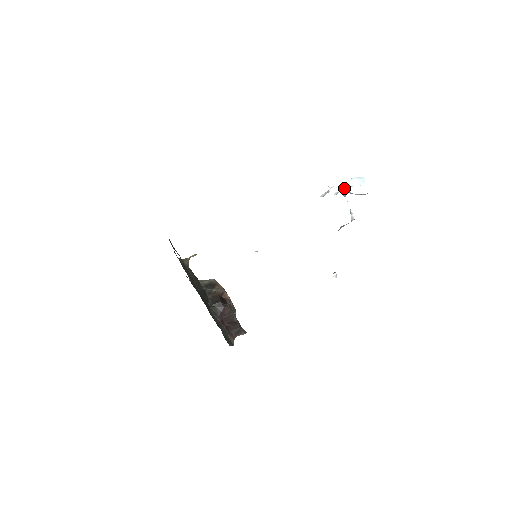
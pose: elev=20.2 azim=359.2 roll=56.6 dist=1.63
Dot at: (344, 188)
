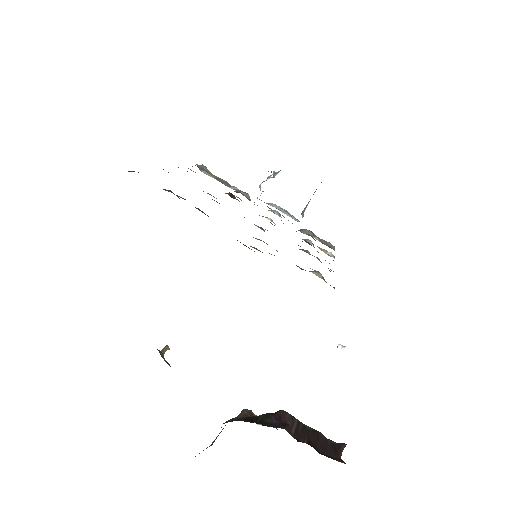
Dot at: occluded
